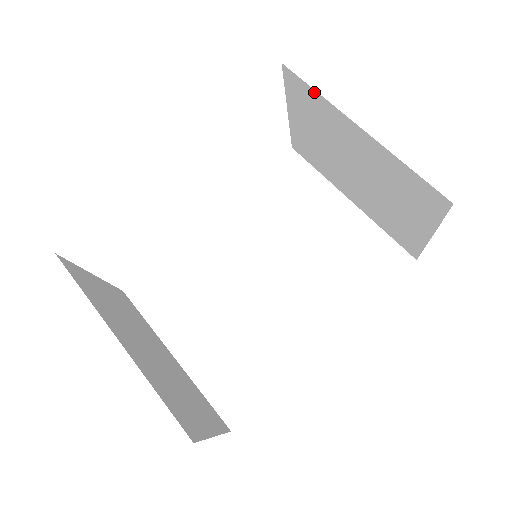
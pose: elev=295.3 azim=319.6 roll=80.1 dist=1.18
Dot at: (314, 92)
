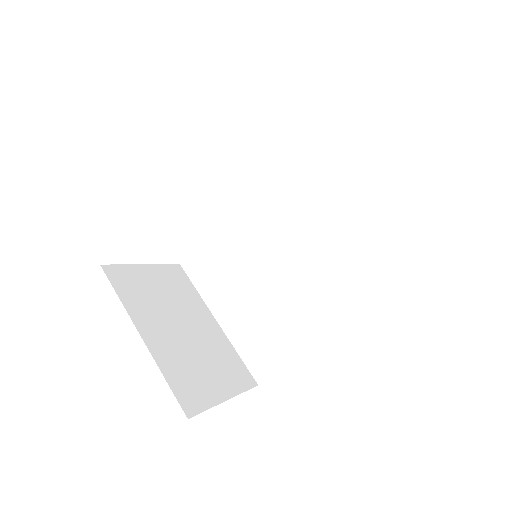
Dot at: occluded
